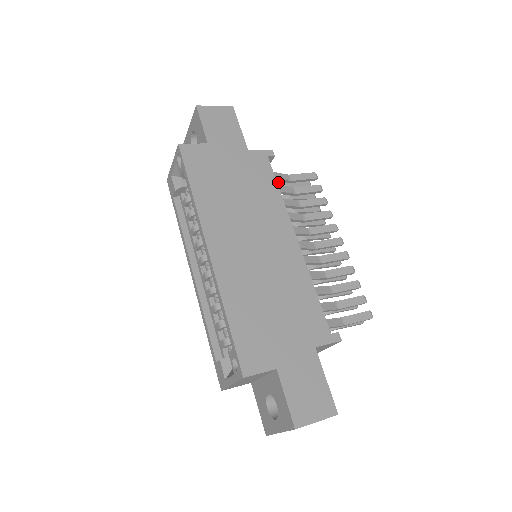
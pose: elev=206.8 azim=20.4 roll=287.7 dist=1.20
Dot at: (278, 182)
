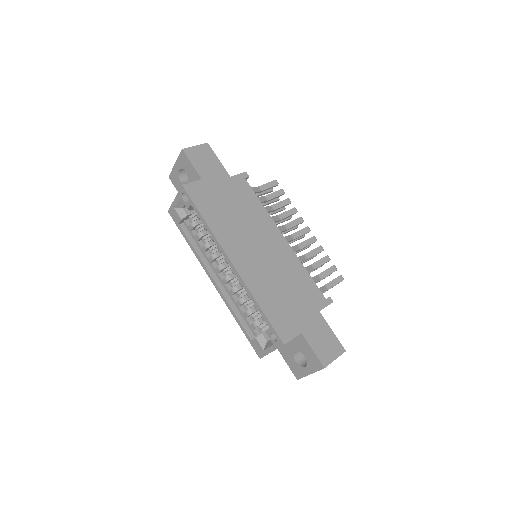
Dot at: occluded
